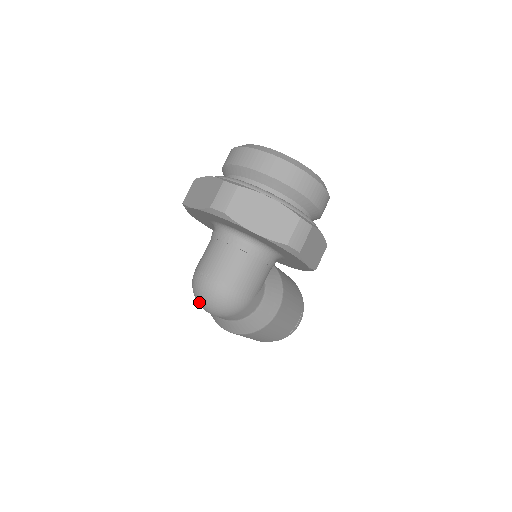
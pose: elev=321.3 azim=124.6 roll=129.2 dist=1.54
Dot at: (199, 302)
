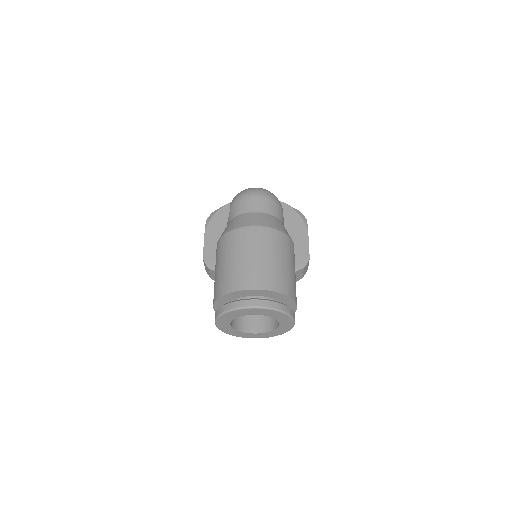
Dot at: (248, 190)
